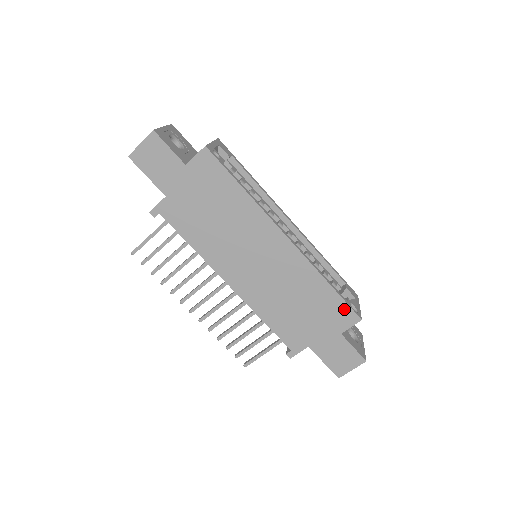
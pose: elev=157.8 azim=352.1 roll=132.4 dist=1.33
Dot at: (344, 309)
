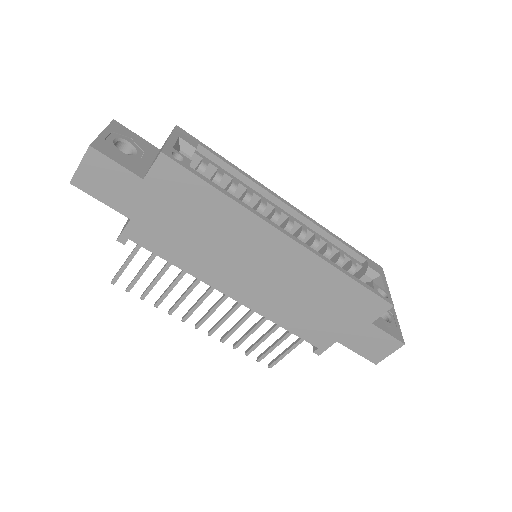
Dot at: (371, 299)
